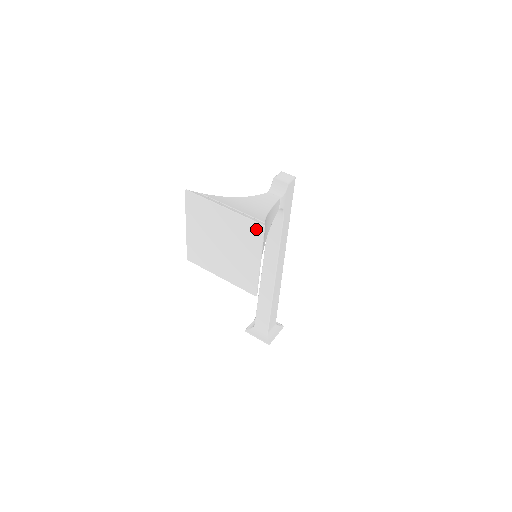
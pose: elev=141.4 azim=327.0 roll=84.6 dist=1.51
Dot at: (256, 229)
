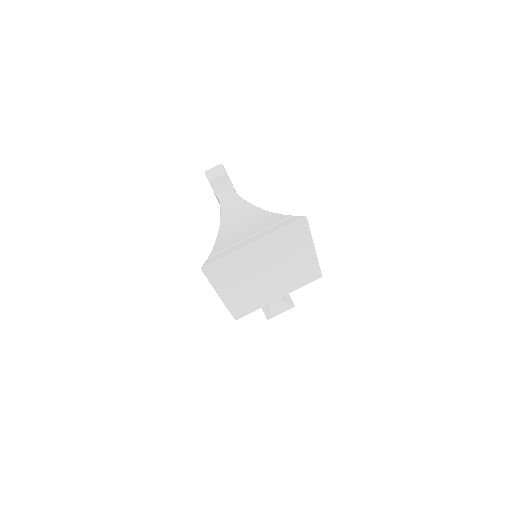
Dot at: (299, 227)
